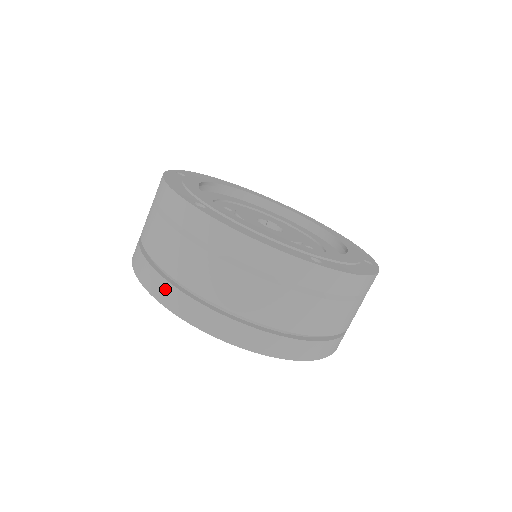
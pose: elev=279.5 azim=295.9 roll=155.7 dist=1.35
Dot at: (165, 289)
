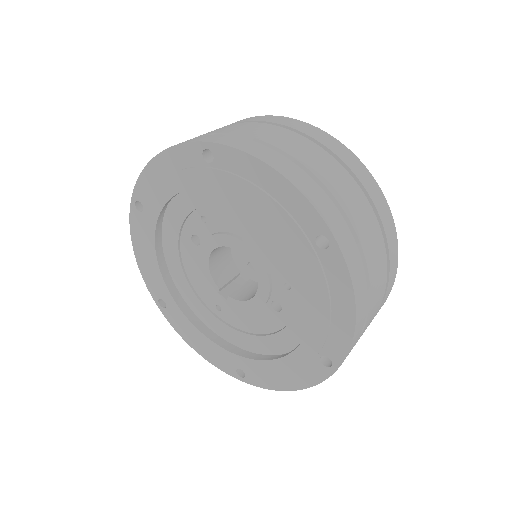
Dot at: (227, 138)
